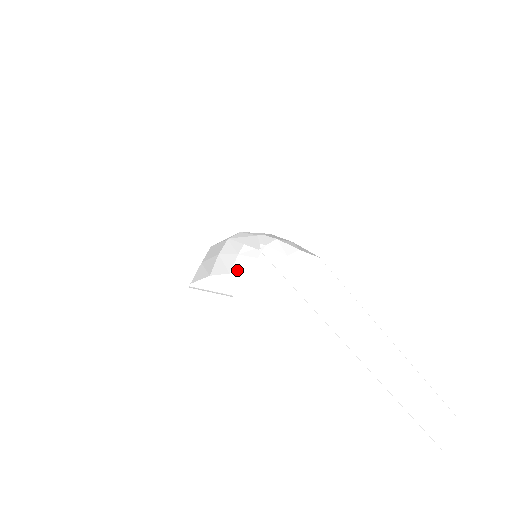
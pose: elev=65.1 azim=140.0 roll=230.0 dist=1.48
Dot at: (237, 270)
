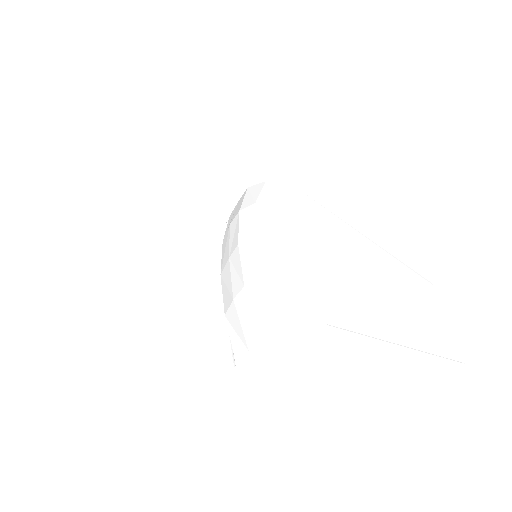
Dot at: (222, 261)
